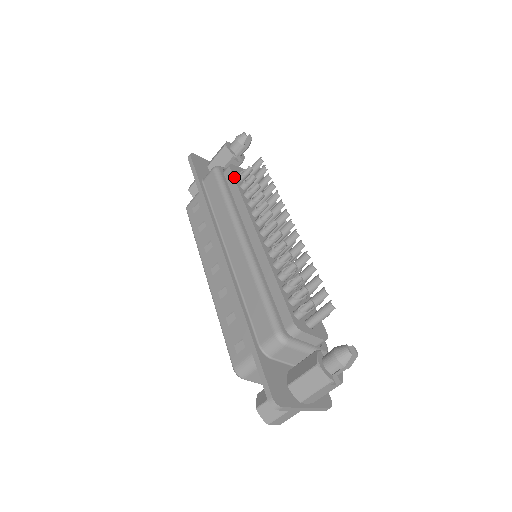
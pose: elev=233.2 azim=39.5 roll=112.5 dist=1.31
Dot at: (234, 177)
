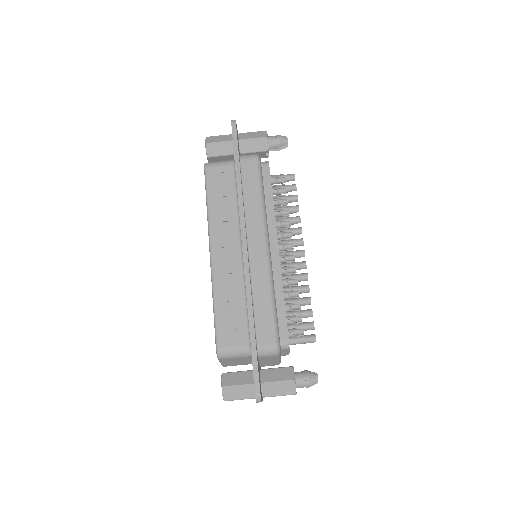
Dot at: (271, 178)
